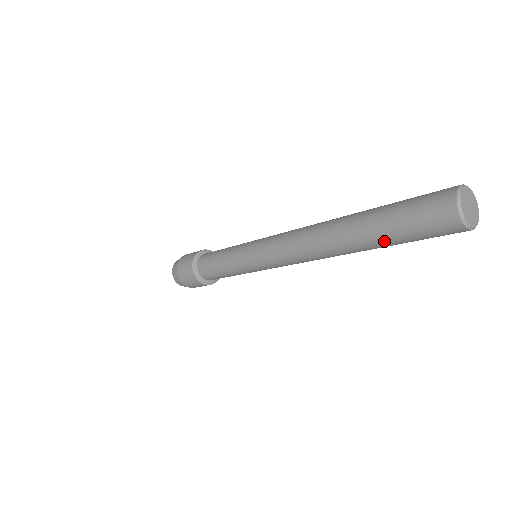
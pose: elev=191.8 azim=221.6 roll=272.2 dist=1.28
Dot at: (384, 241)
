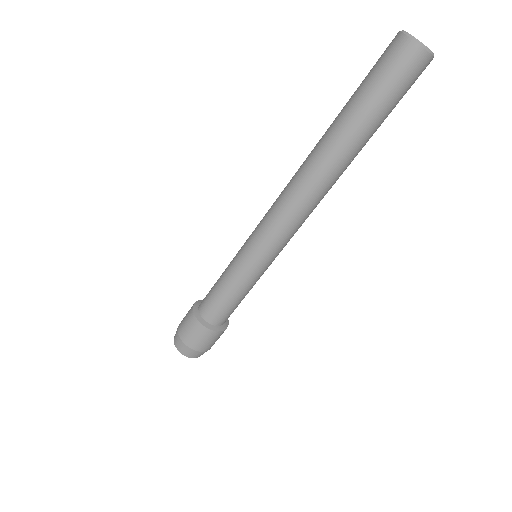
Dot at: (351, 109)
